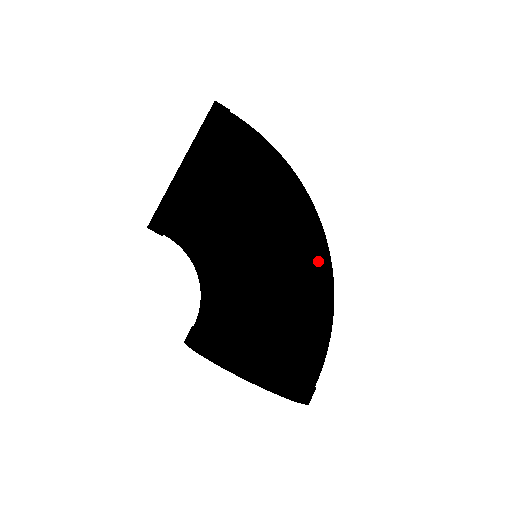
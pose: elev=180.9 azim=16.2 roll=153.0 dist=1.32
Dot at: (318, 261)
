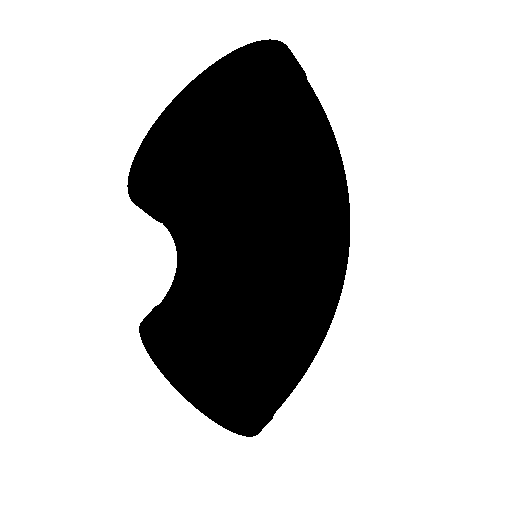
Dot at: (335, 303)
